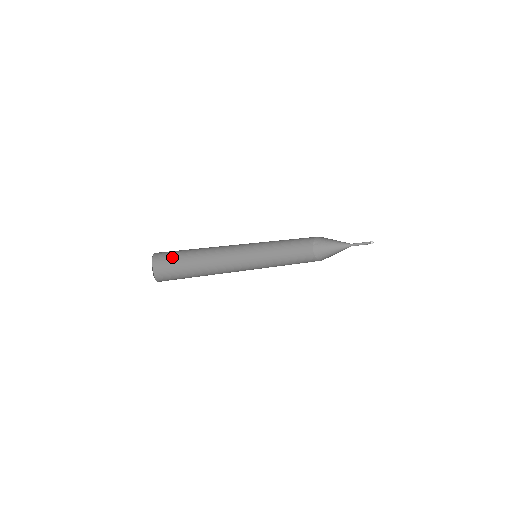
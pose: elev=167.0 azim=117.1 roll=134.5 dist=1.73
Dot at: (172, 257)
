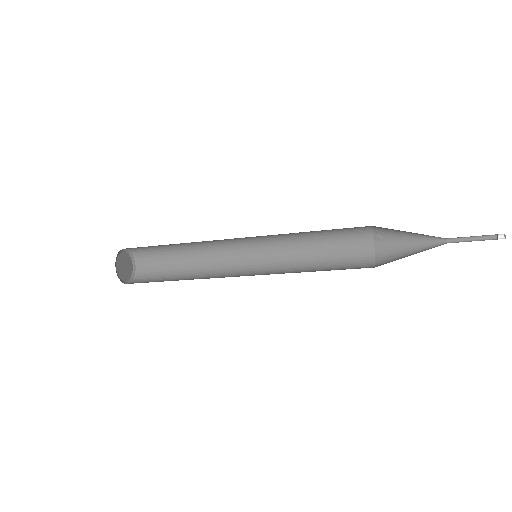
Dot at: (155, 254)
